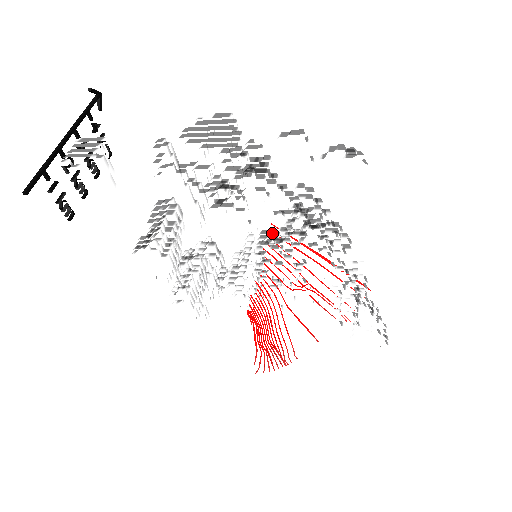
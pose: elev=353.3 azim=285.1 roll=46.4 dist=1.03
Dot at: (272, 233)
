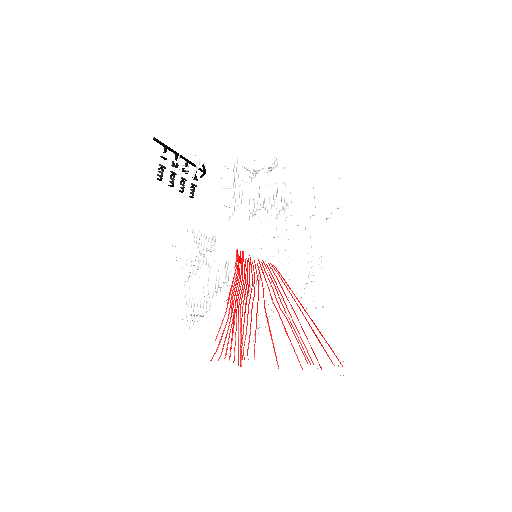
Dot at: occluded
